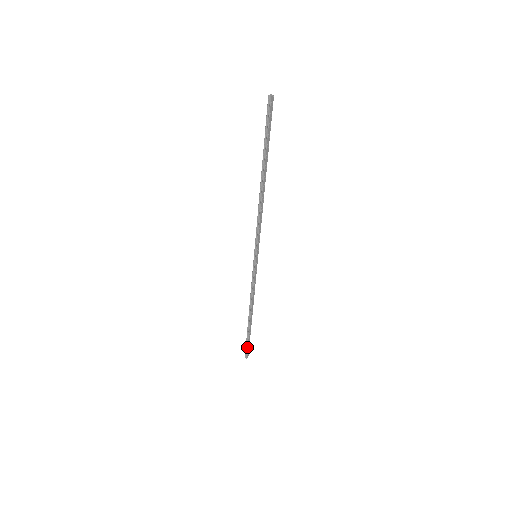
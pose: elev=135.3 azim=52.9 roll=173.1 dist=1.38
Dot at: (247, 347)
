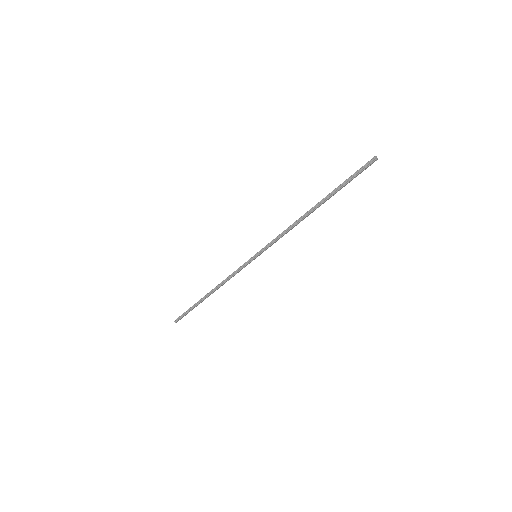
Dot at: (184, 315)
